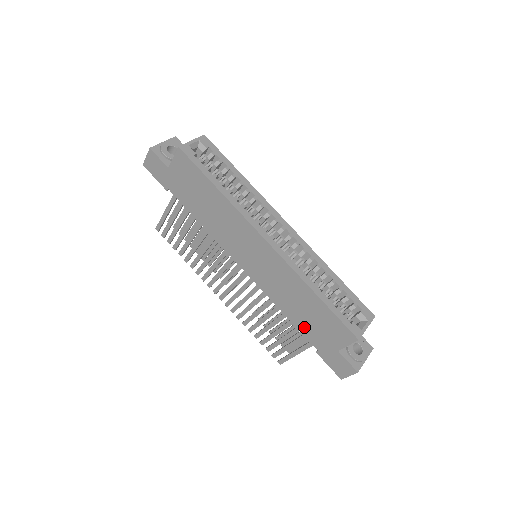
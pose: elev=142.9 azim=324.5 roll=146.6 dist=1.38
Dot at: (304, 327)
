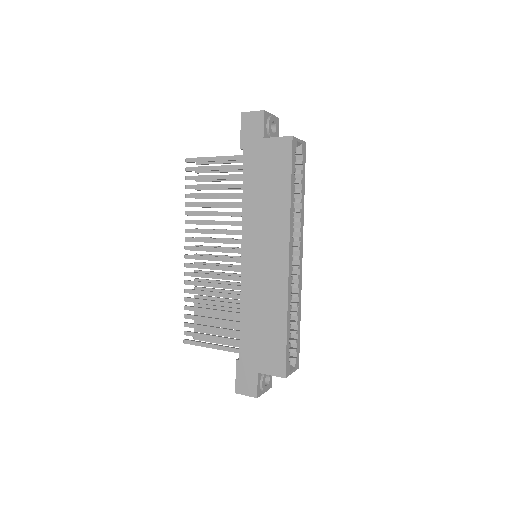
Dot at: (248, 336)
